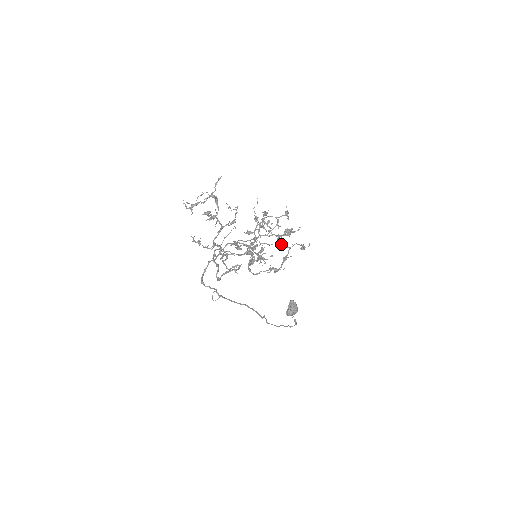
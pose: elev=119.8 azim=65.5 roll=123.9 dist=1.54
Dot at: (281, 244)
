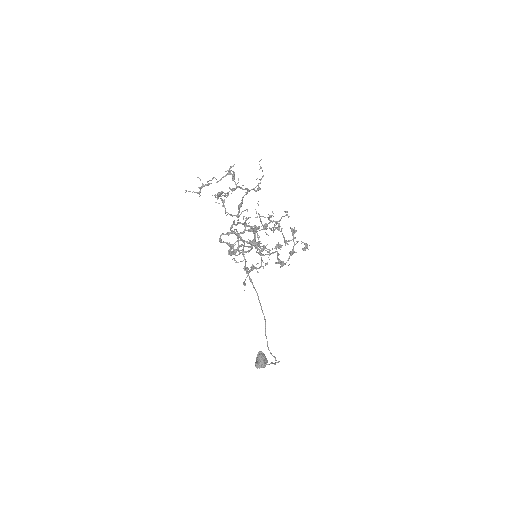
Dot at: (292, 232)
